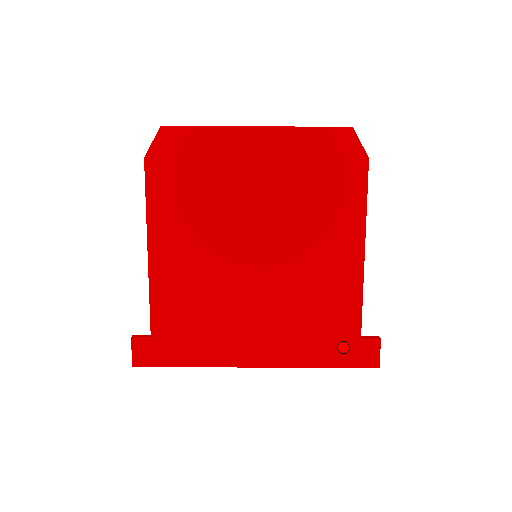
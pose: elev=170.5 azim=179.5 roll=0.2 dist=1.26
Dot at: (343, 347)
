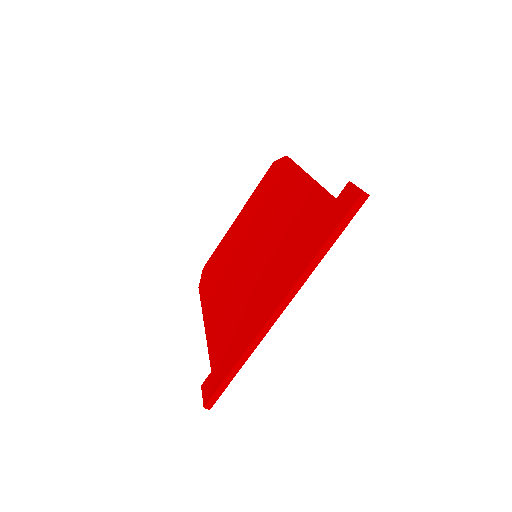
Dot at: (327, 219)
